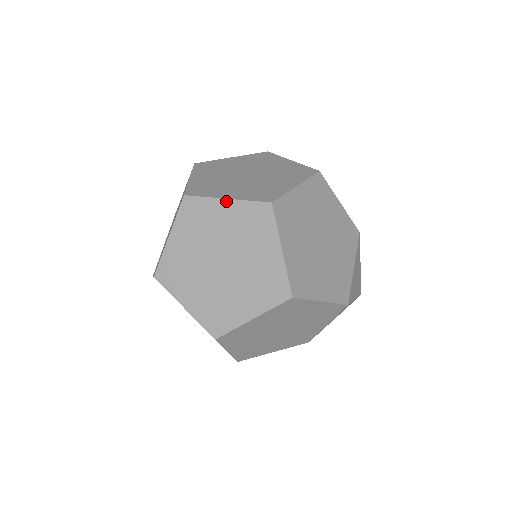
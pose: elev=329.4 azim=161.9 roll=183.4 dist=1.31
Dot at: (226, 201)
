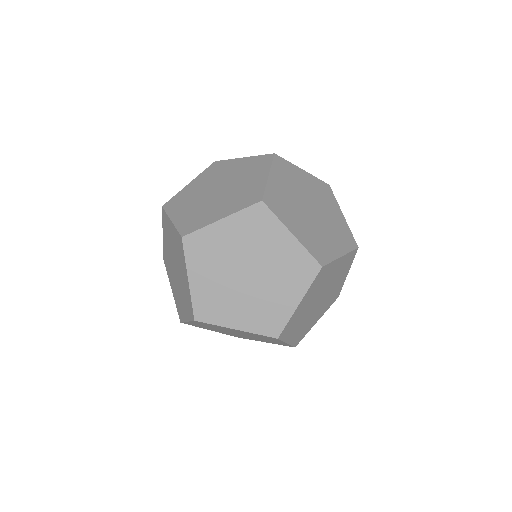
Dot at: (291, 235)
